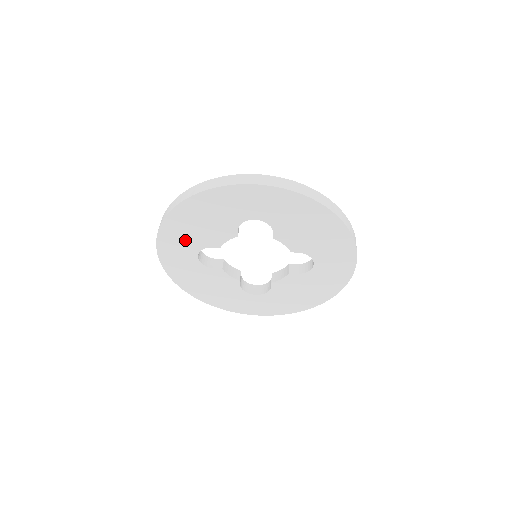
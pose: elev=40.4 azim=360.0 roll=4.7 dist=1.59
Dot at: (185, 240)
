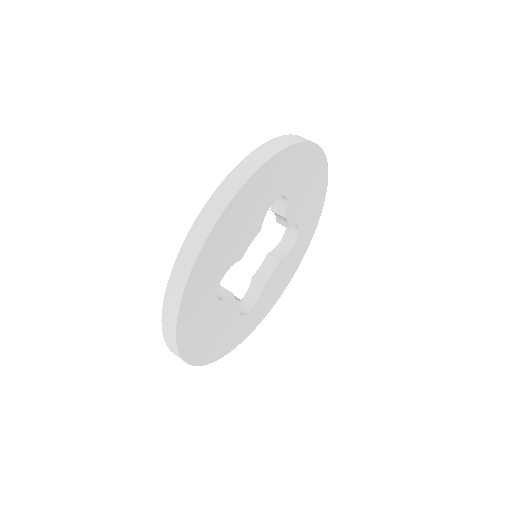
Dot at: (214, 268)
